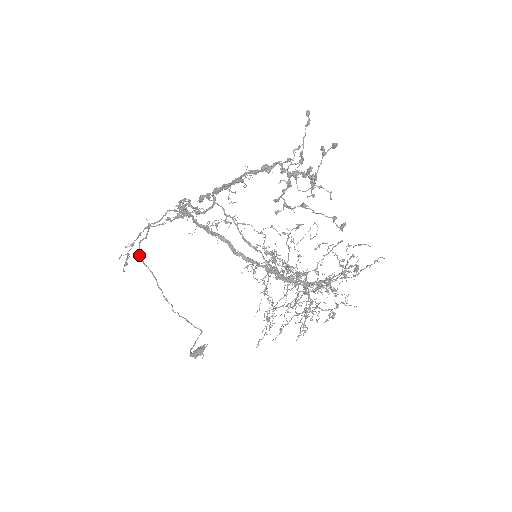
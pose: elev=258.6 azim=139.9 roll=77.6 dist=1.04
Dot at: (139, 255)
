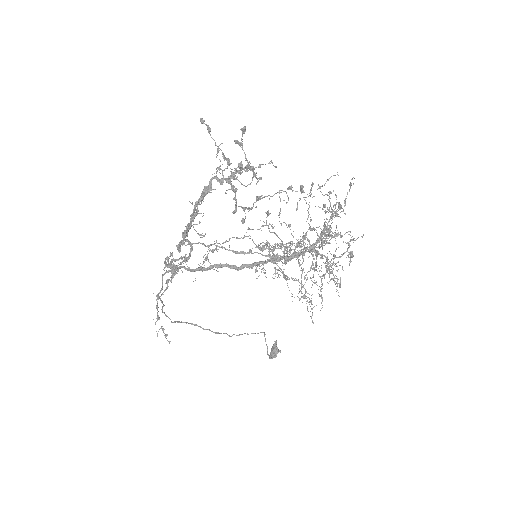
Dot at: occluded
